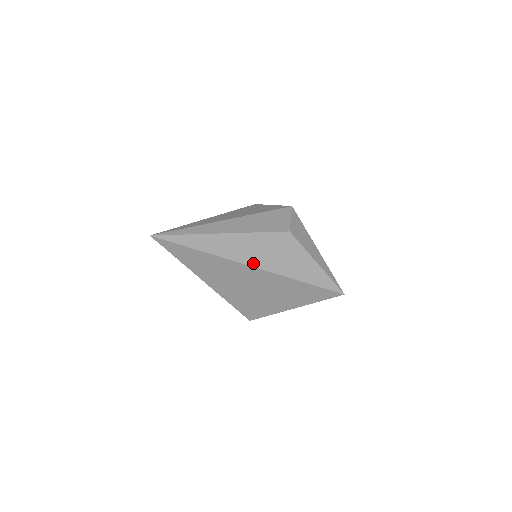
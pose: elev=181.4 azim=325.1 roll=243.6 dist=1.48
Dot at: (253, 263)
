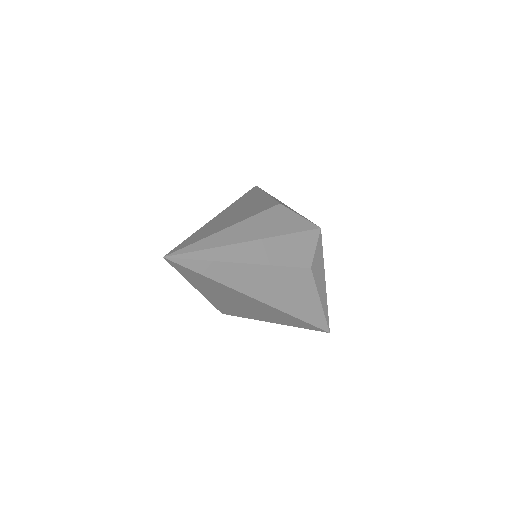
Dot at: (262, 298)
